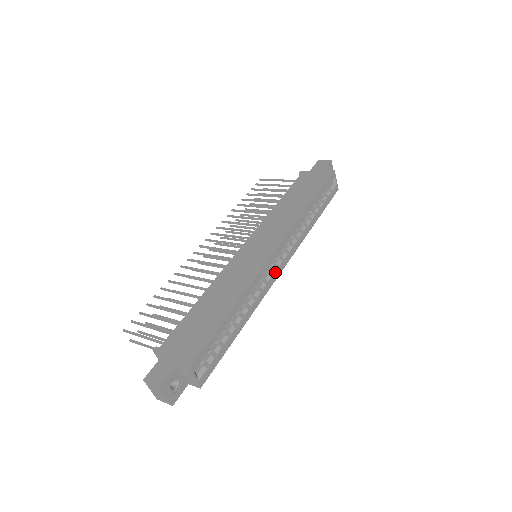
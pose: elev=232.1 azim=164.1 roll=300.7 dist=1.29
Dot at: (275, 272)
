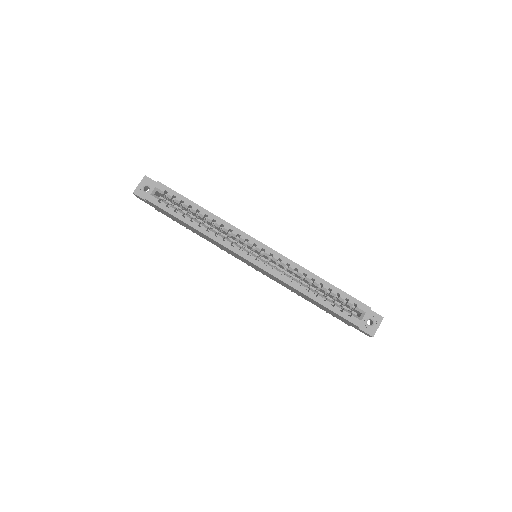
Dot at: (245, 251)
